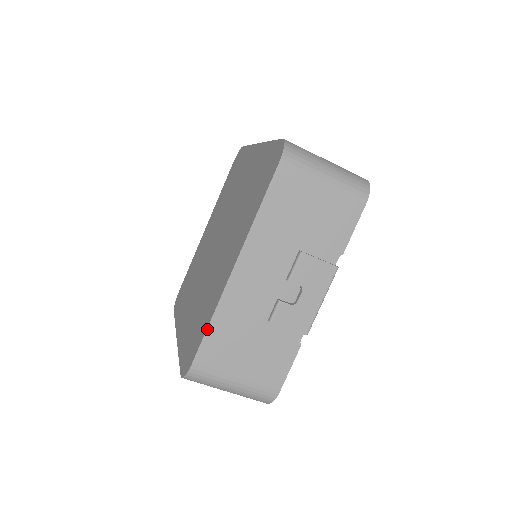
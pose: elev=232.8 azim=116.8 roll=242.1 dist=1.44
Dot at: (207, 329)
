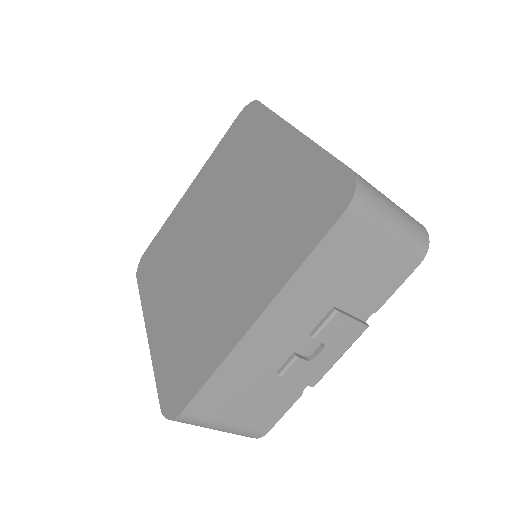
Dot at: (208, 380)
